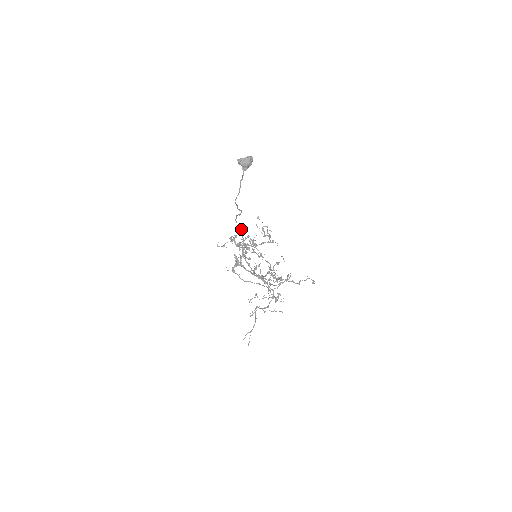
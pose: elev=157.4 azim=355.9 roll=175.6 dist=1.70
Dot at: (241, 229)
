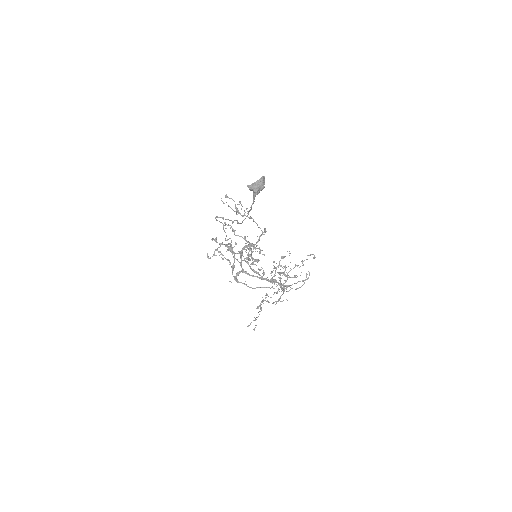
Dot at: occluded
